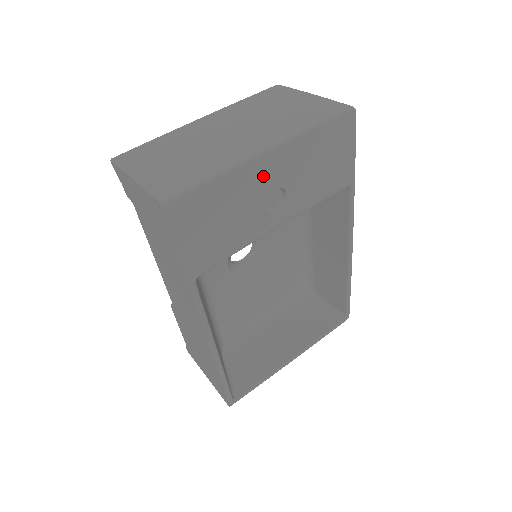
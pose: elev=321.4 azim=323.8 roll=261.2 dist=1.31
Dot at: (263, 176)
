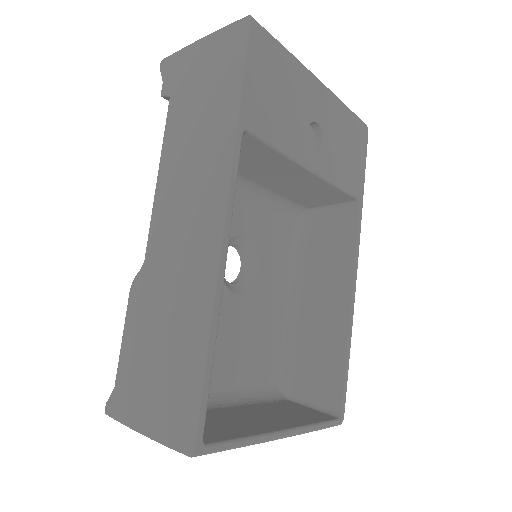
Dot at: (314, 99)
